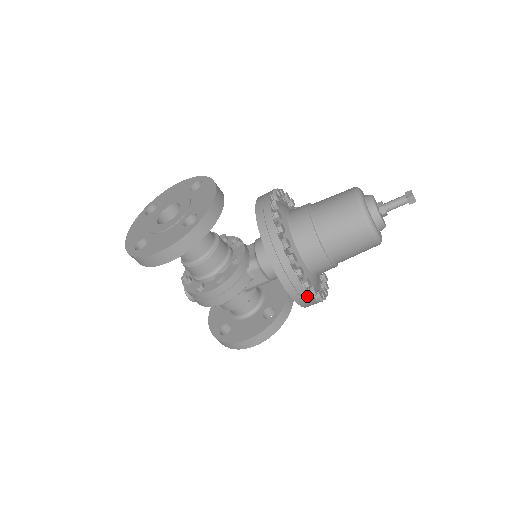
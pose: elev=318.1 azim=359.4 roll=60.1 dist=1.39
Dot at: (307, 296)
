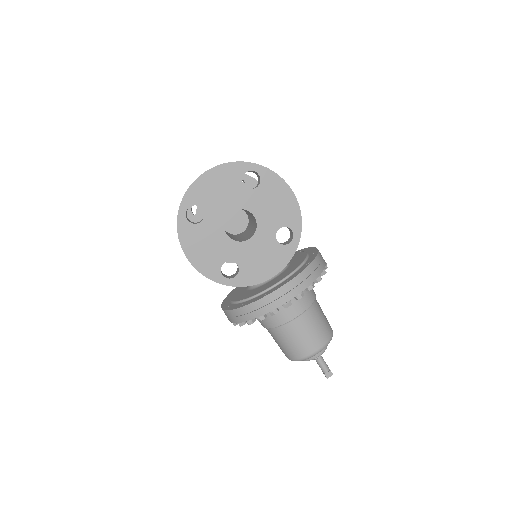
Dot at: occluded
